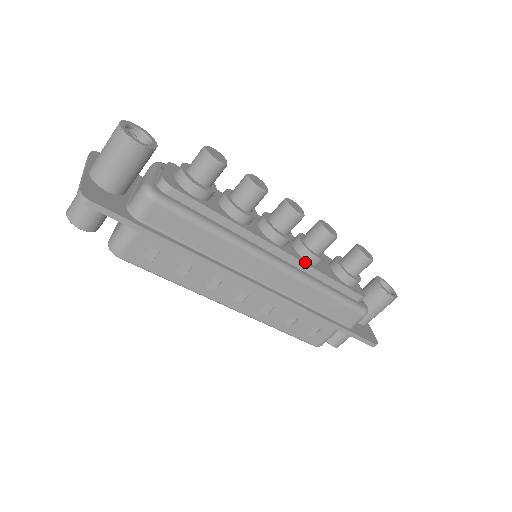
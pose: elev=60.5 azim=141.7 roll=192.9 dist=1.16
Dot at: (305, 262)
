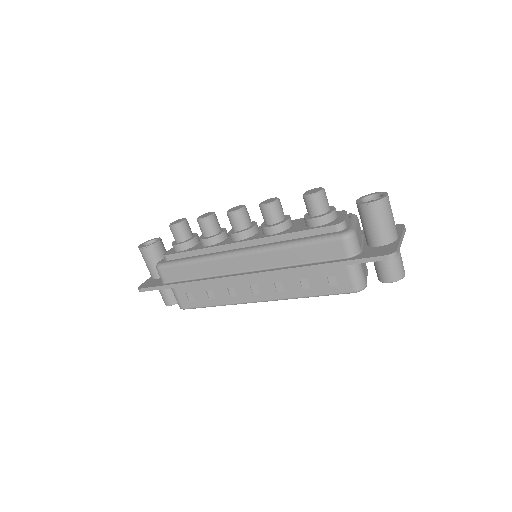
Dot at: (265, 237)
